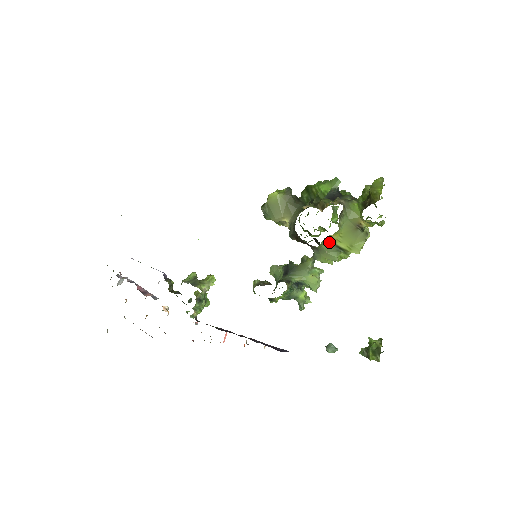
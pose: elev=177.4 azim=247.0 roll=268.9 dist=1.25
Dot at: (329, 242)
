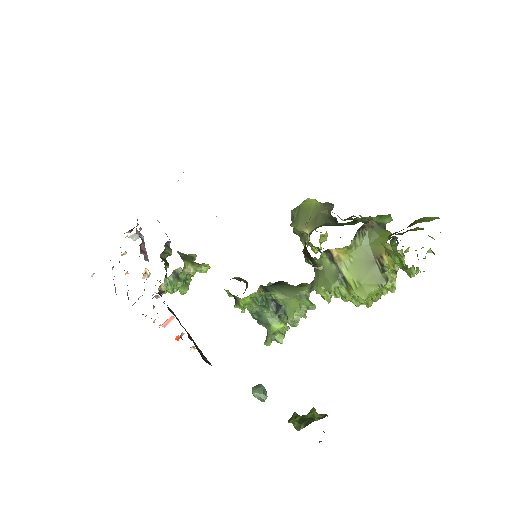
Dot at: (332, 259)
